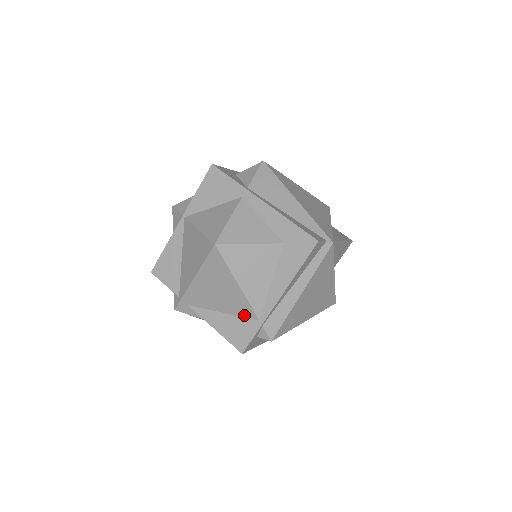
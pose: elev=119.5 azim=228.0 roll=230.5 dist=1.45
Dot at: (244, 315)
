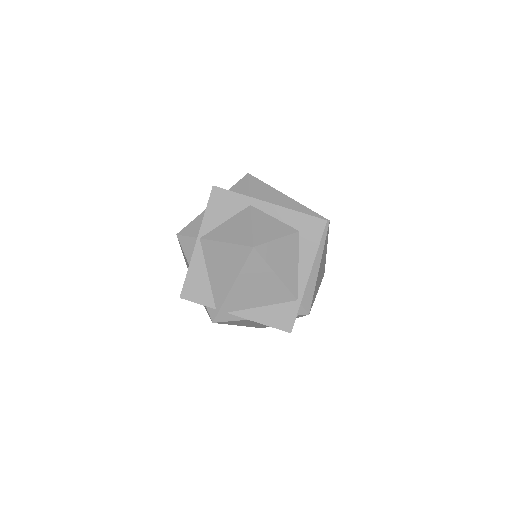
Dot at: (283, 301)
